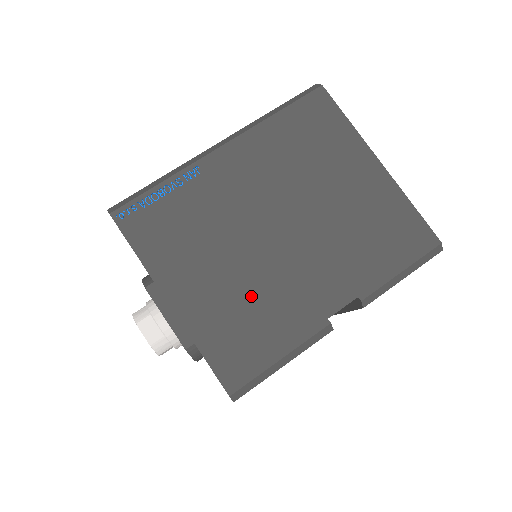
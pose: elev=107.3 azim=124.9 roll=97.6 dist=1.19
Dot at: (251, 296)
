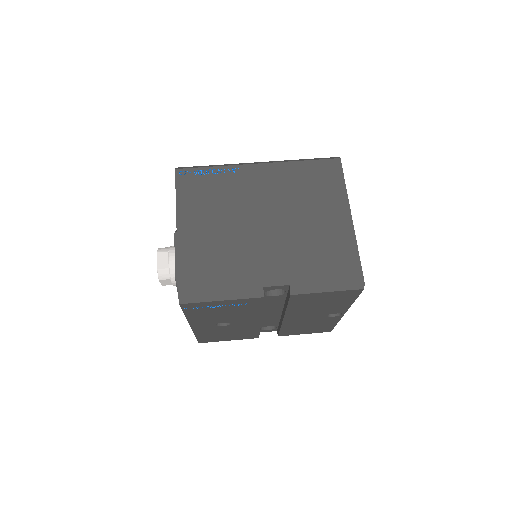
Dot at: (225, 250)
